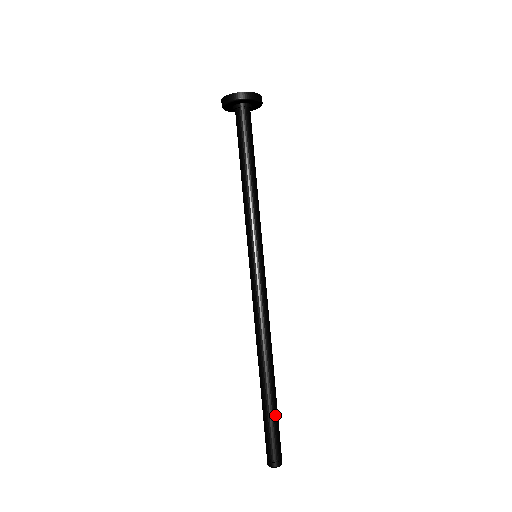
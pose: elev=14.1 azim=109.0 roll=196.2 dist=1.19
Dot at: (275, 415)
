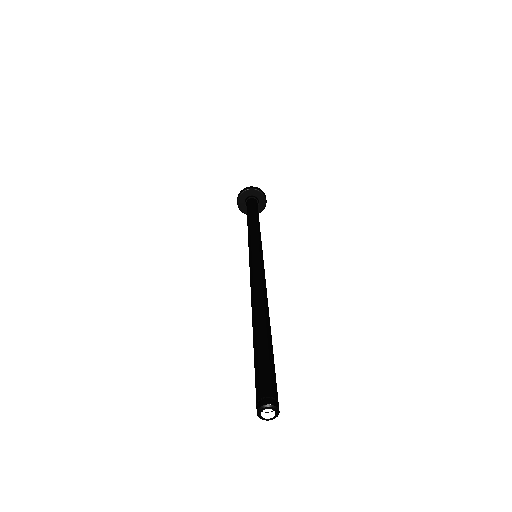
Dot at: (261, 352)
